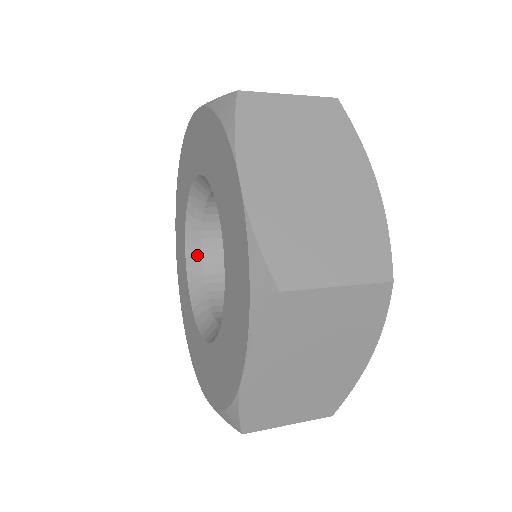
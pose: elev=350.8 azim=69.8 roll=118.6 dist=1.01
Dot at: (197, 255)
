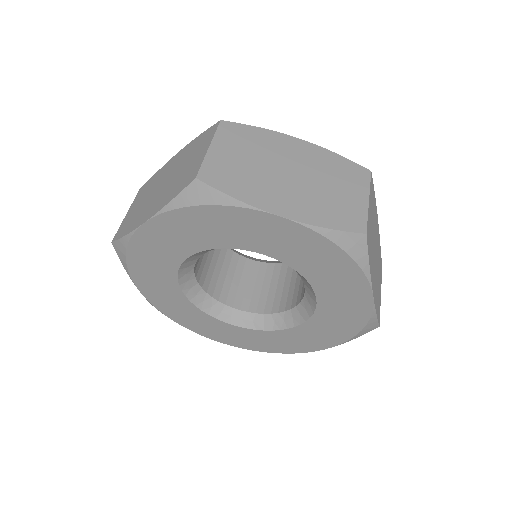
Dot at: (214, 304)
